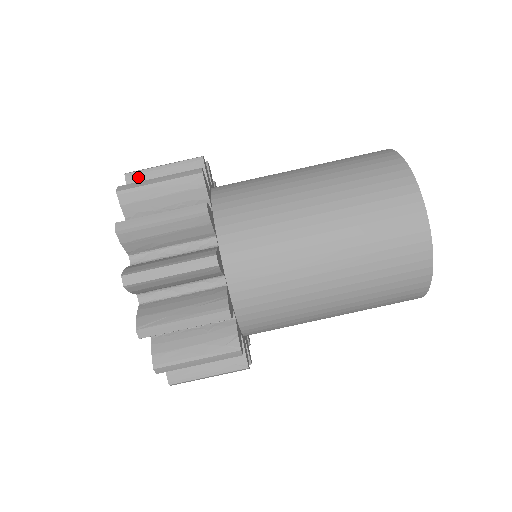
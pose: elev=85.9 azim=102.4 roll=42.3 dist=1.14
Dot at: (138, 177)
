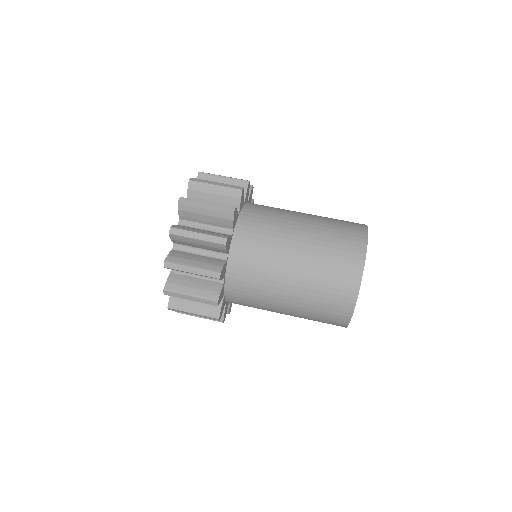
Dot at: occluded
